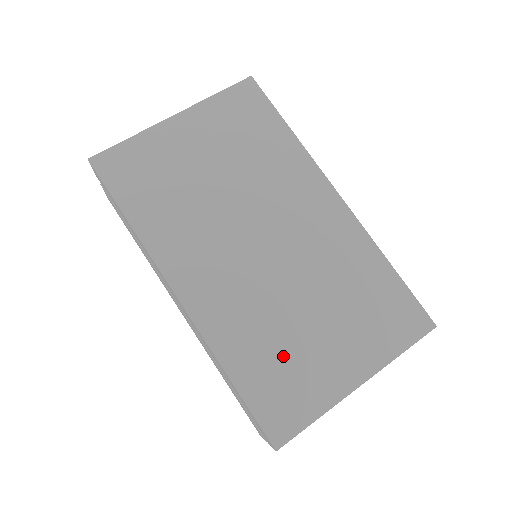
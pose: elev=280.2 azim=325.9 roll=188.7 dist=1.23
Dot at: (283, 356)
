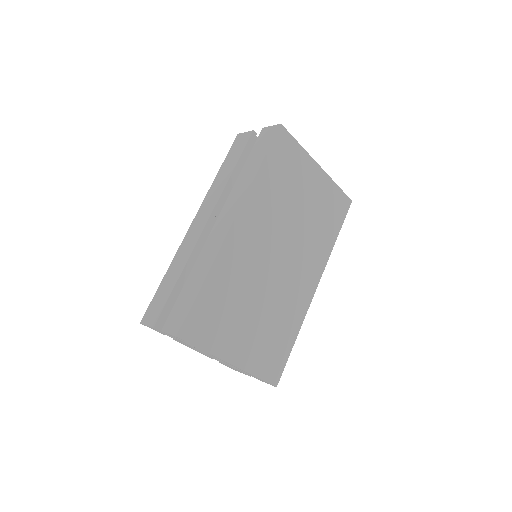
Dot at: (228, 308)
